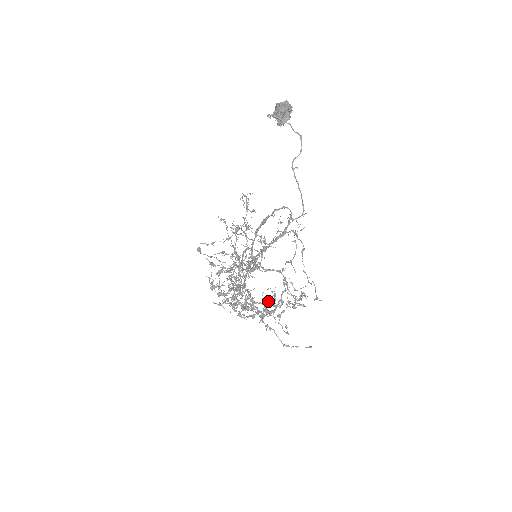
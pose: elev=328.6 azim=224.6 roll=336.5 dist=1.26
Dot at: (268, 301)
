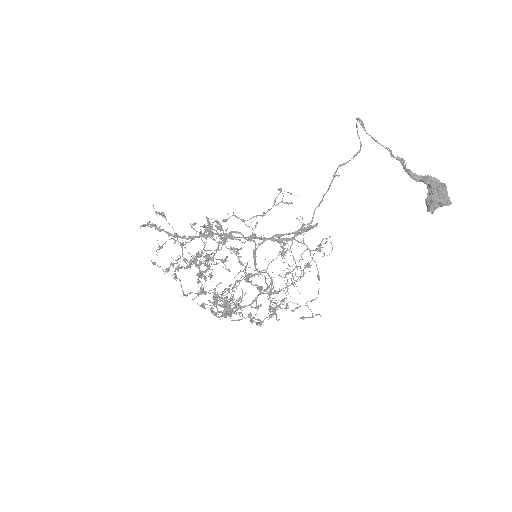
Dot at: occluded
